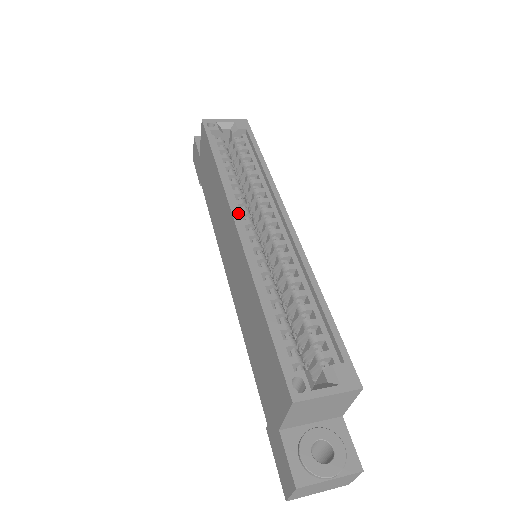
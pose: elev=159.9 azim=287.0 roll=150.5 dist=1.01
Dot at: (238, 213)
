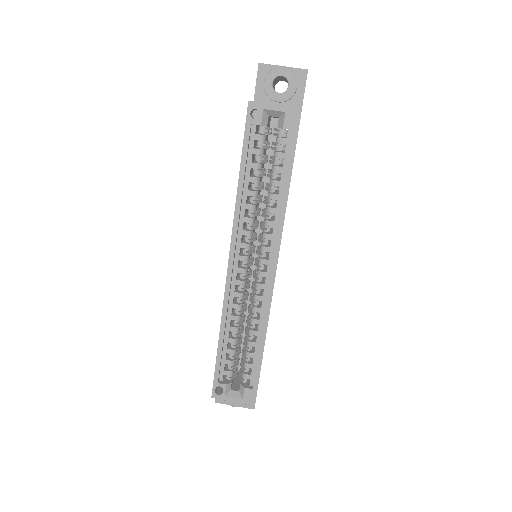
Dot at: (238, 246)
